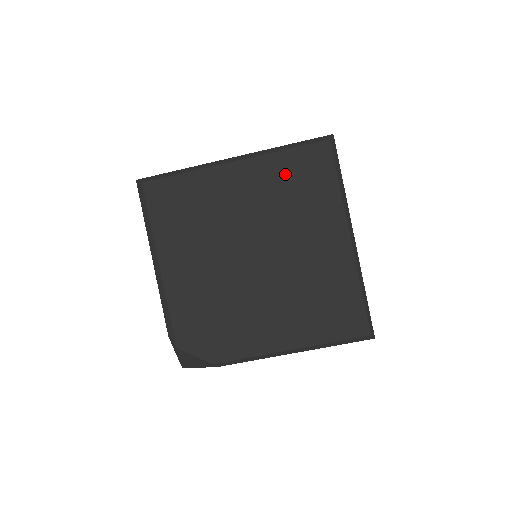
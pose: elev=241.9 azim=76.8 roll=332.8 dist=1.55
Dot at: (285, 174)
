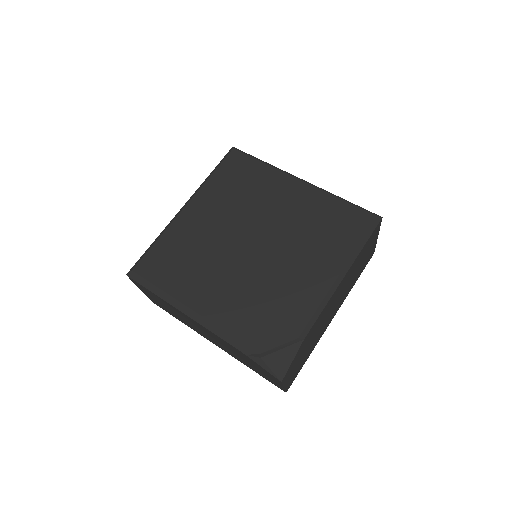
Dot at: (225, 185)
